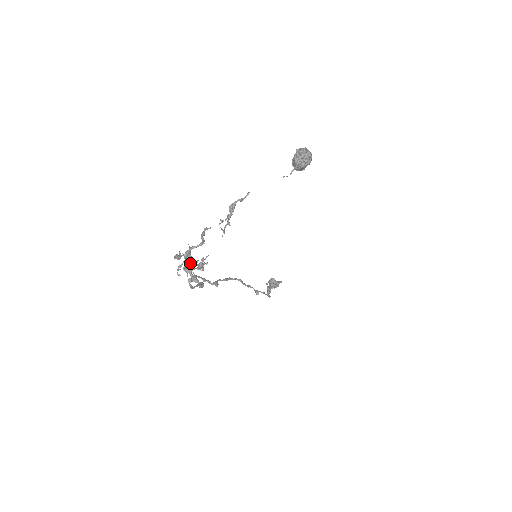
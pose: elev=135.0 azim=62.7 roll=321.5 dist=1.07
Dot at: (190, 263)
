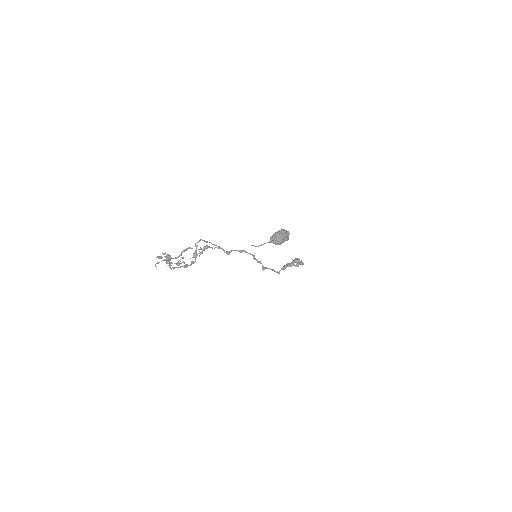
Dot at: (168, 262)
